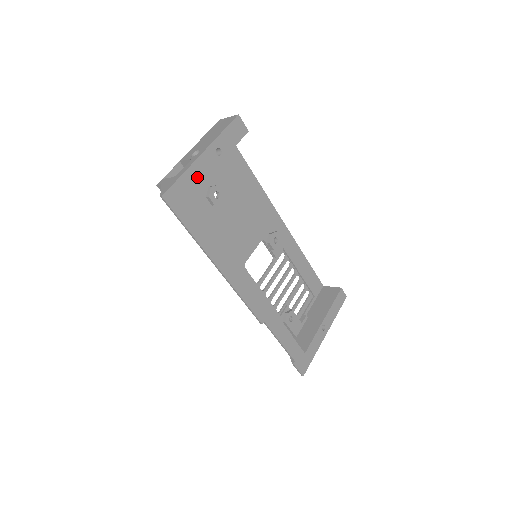
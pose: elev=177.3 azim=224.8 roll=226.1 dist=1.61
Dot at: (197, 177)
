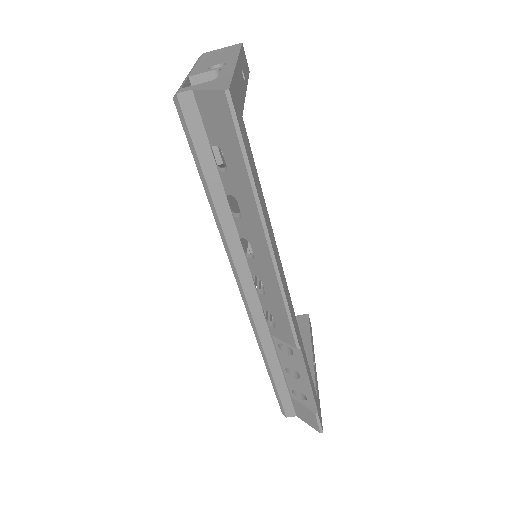
Dot at: (240, 92)
